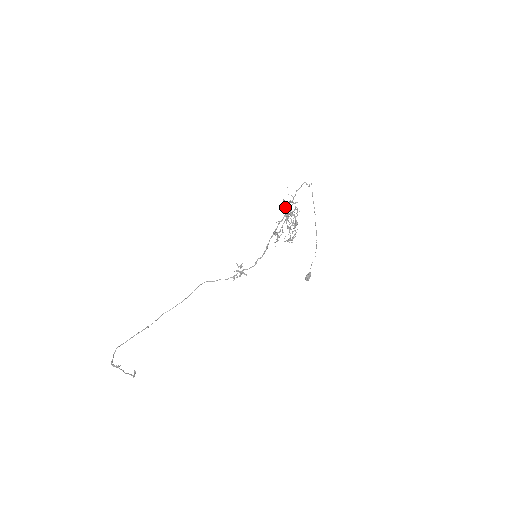
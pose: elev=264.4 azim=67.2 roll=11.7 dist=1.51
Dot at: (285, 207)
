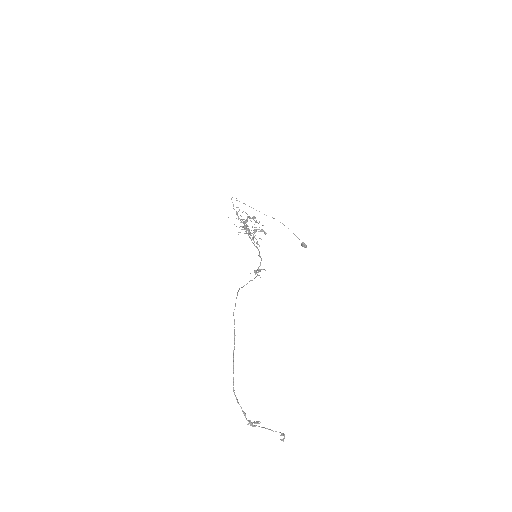
Dot at: (241, 229)
